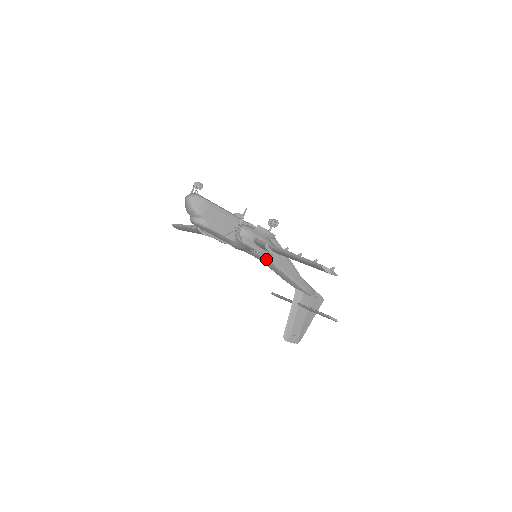
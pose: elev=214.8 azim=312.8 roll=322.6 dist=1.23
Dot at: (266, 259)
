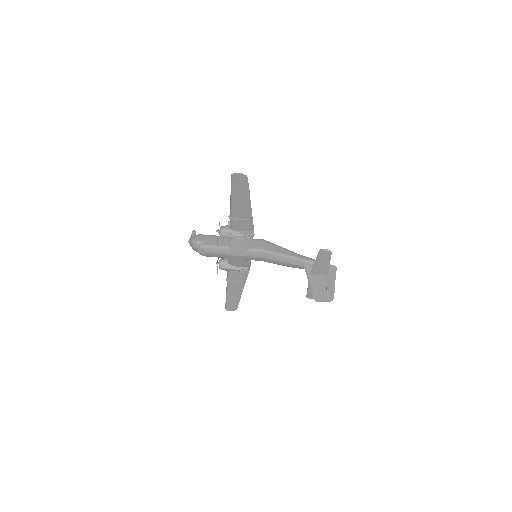
Dot at: (261, 251)
